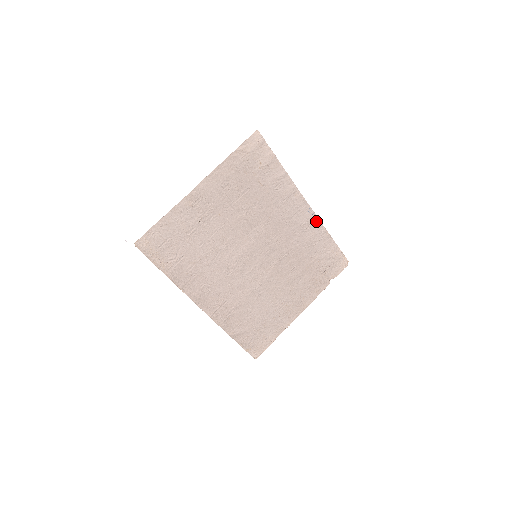
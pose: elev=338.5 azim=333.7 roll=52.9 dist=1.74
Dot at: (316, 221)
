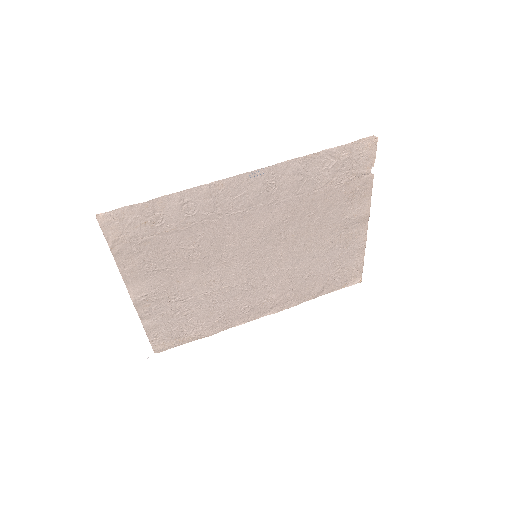
Dot at: (277, 168)
